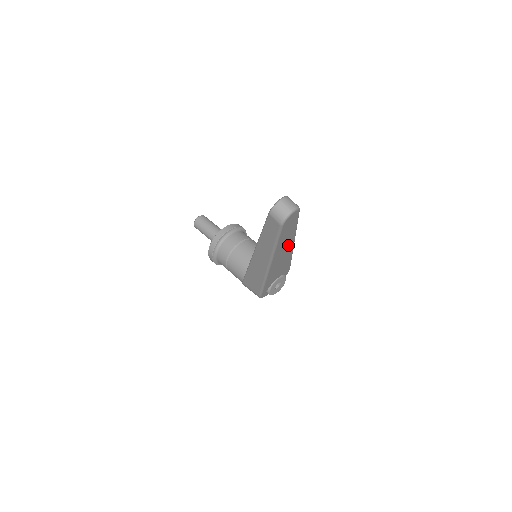
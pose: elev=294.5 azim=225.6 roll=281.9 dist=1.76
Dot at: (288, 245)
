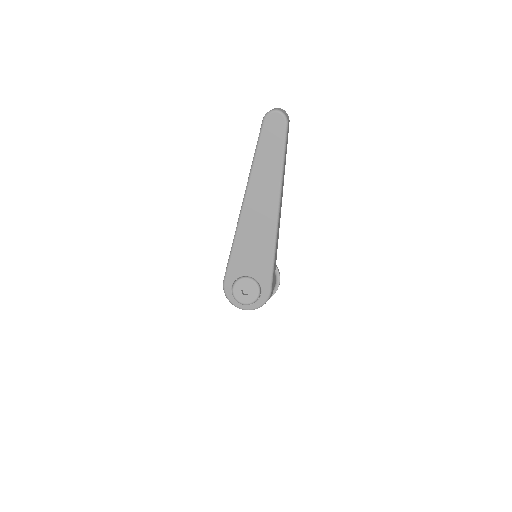
Dot at: (270, 195)
